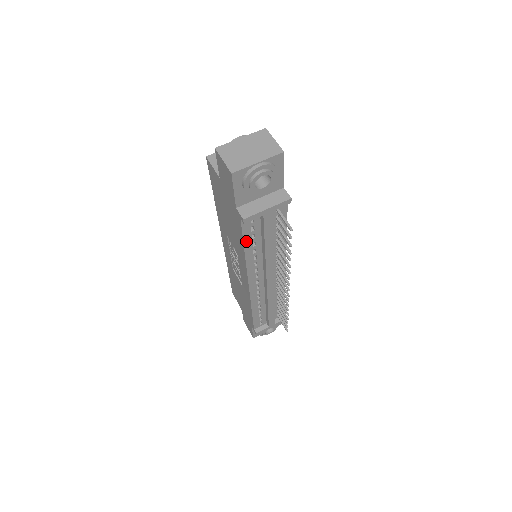
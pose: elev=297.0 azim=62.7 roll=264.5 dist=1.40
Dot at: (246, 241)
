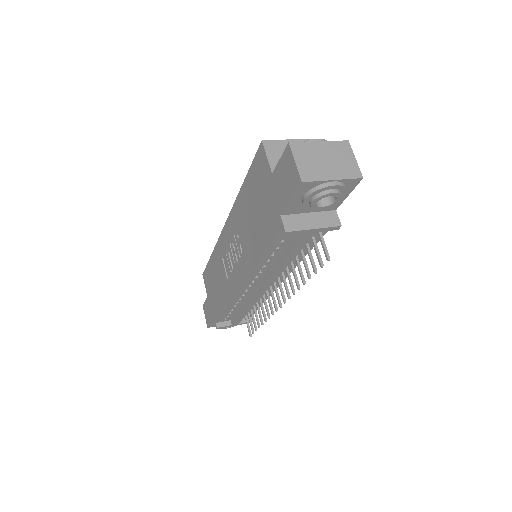
Dot at: (269, 249)
